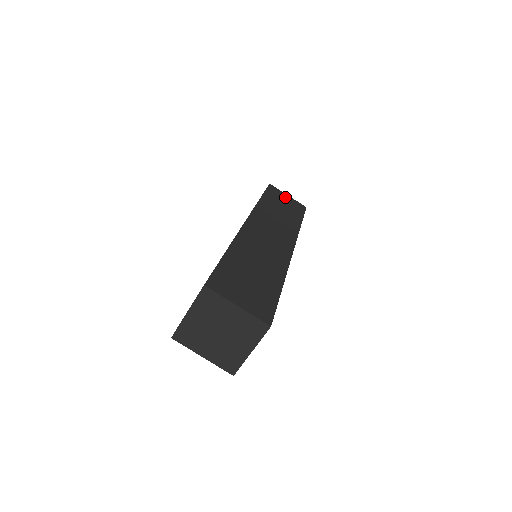
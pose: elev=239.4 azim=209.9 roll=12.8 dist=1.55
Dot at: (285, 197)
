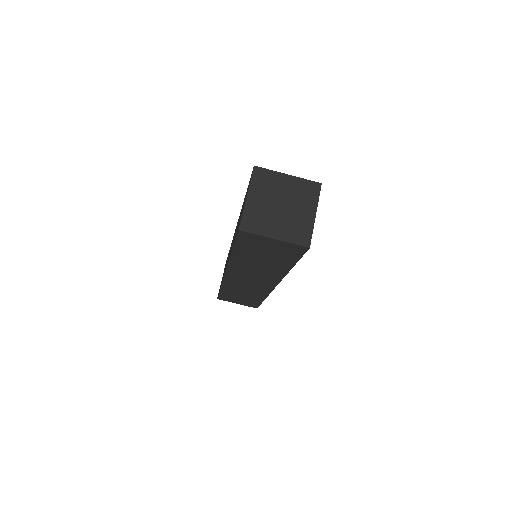
Dot at: occluded
